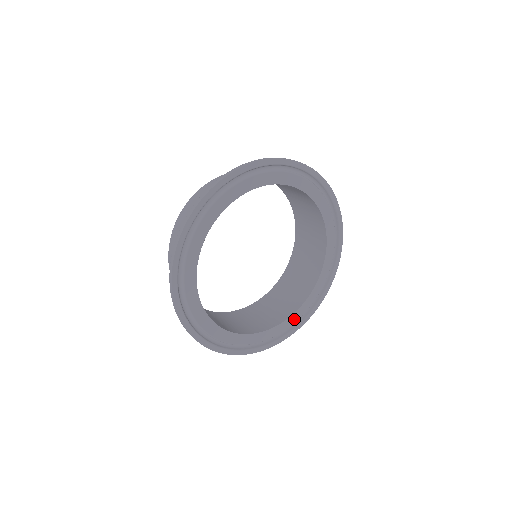
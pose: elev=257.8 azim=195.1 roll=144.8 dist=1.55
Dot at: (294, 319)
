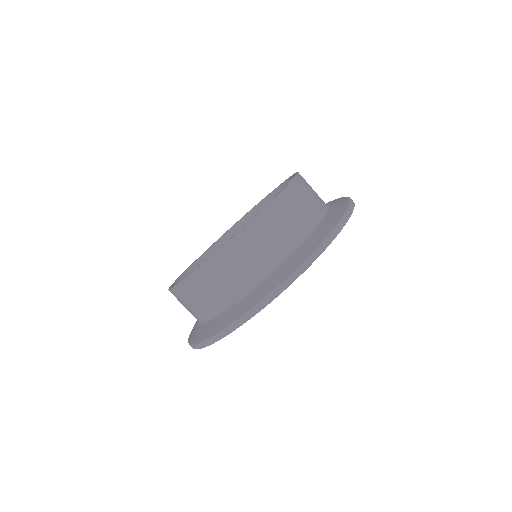
Dot at: occluded
